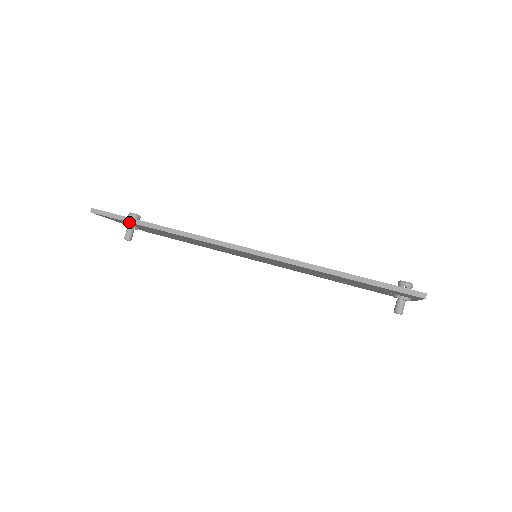
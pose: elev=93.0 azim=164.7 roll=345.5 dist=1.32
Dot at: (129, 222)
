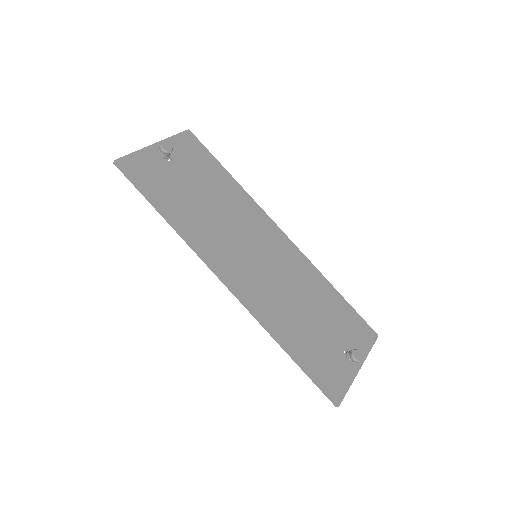
Dot at: (144, 196)
